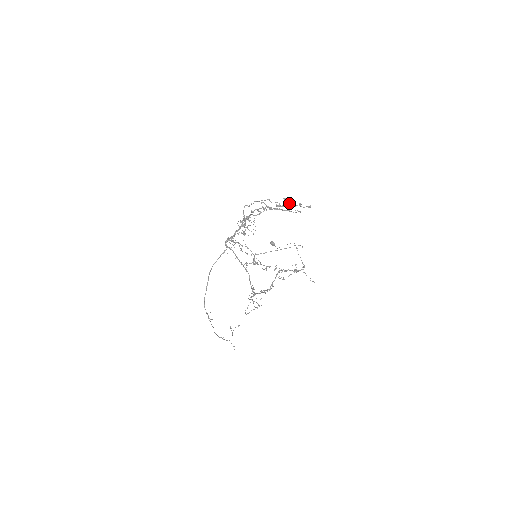
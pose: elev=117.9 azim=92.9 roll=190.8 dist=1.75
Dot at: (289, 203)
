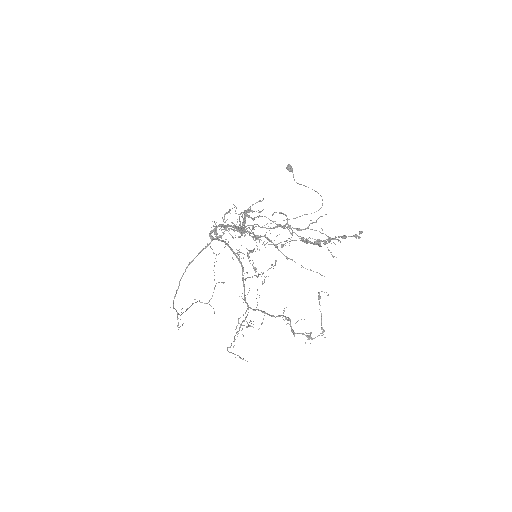
Dot at: (324, 241)
